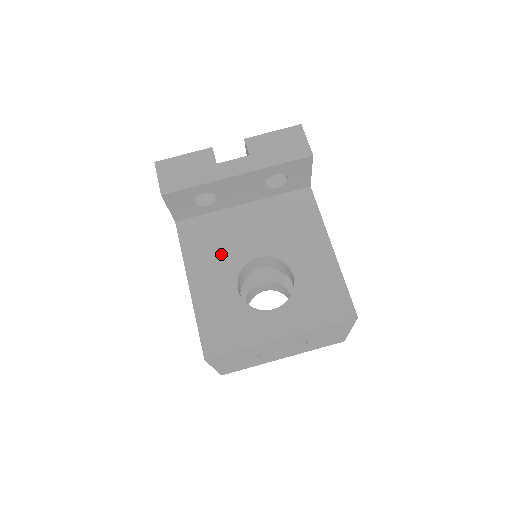
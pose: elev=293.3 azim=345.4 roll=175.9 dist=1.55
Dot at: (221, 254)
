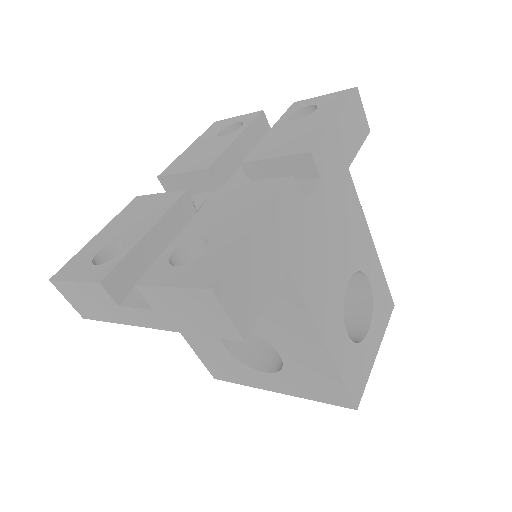
Dot at: occluded
